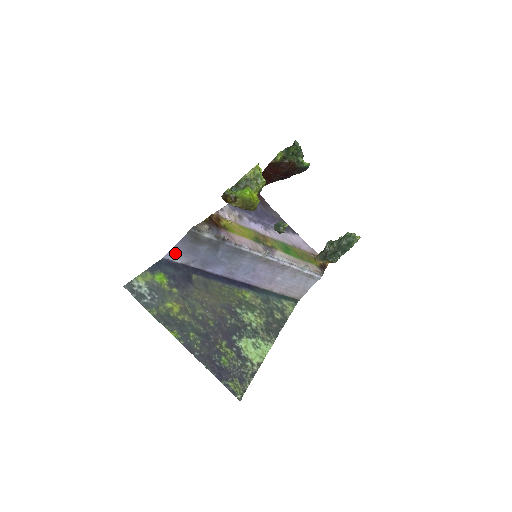
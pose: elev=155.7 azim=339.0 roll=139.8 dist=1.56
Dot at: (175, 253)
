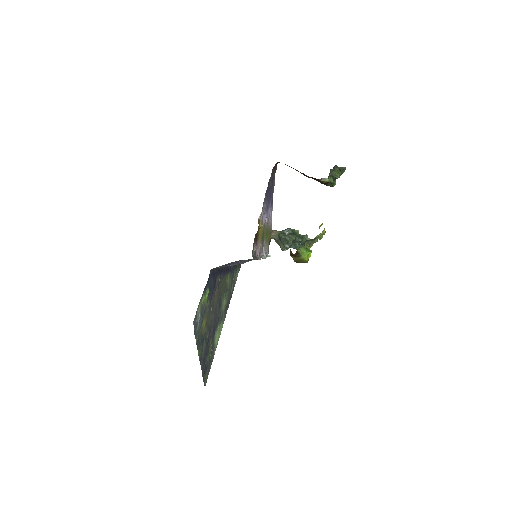
Dot at: (222, 265)
